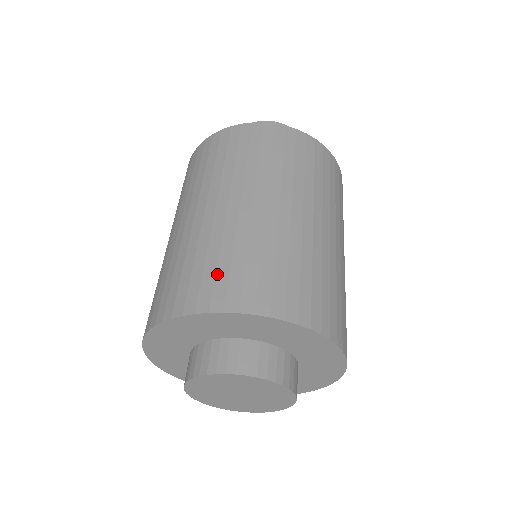
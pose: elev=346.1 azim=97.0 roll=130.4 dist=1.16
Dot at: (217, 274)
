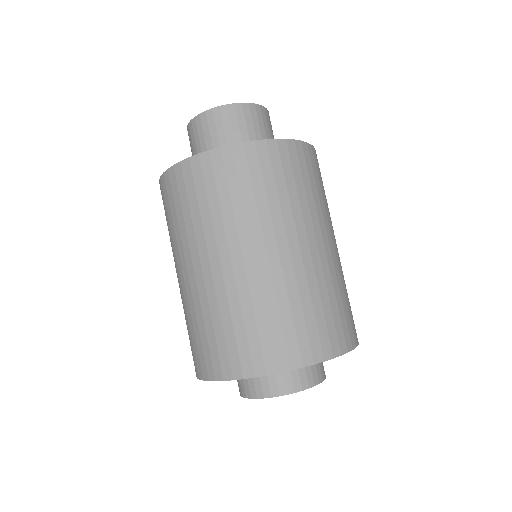
Dot at: (273, 336)
